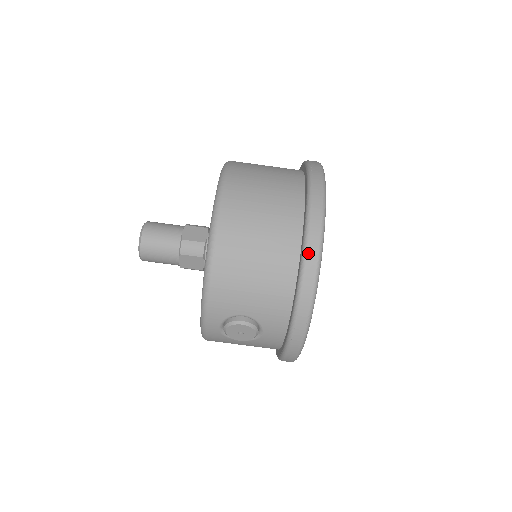
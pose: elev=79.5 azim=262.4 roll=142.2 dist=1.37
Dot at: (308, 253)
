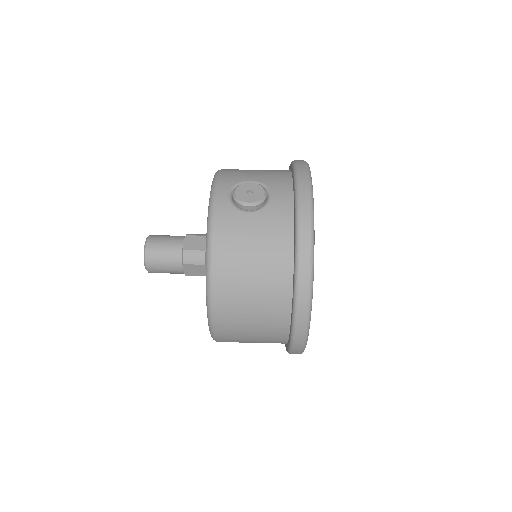
Dot at: occluded
